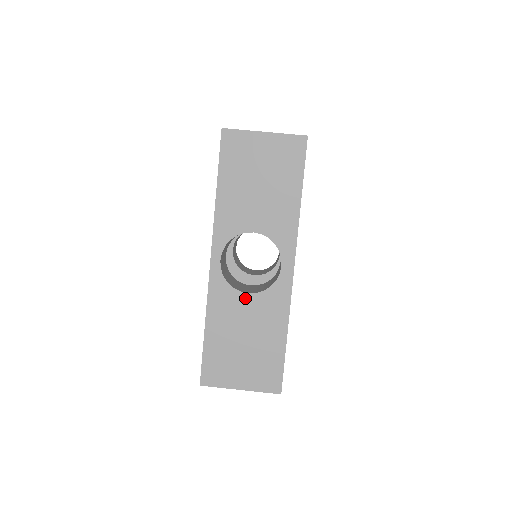
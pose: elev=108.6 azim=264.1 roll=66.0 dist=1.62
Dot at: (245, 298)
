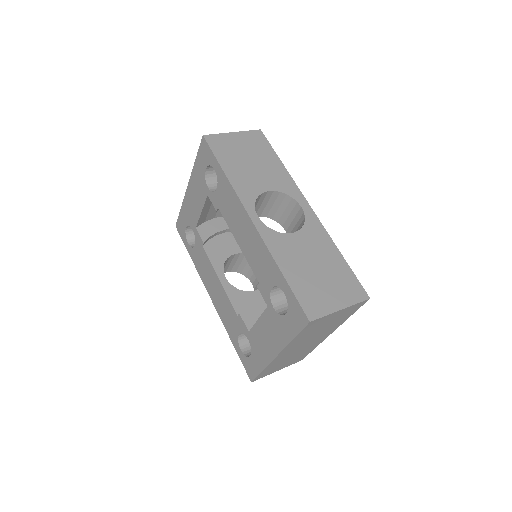
Dot at: (294, 237)
